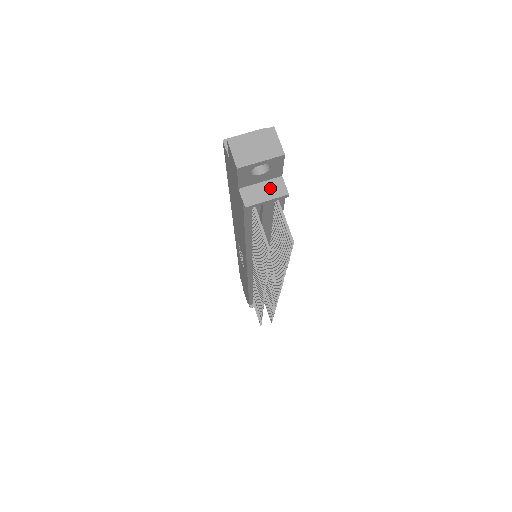
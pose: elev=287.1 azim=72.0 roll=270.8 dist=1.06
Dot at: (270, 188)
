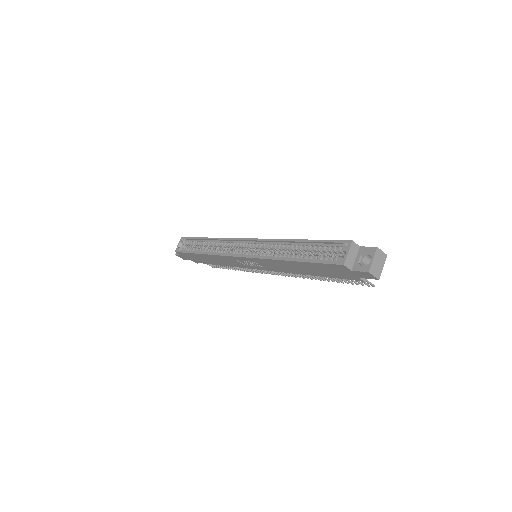
Dot at: occluded
